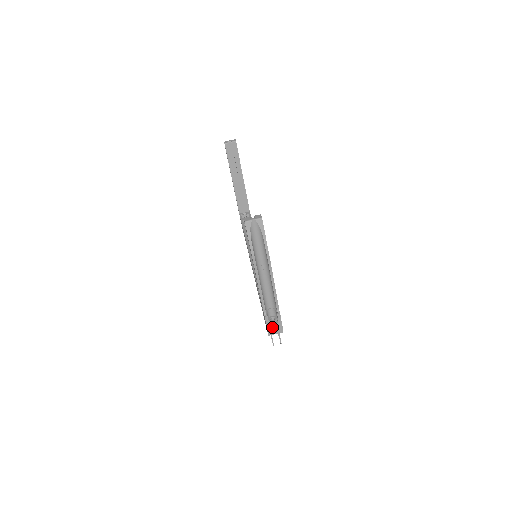
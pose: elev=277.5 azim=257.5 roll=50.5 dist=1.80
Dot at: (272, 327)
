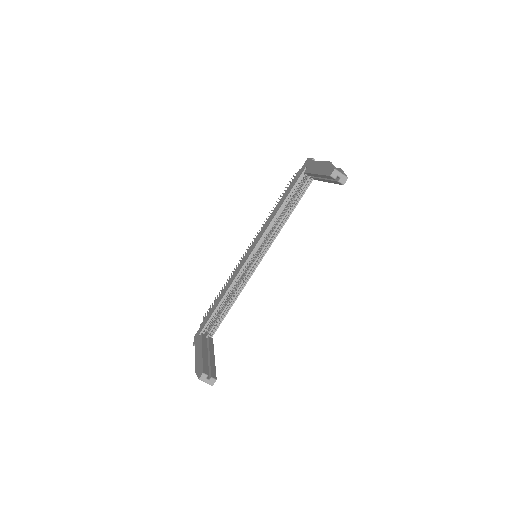
Dot at: occluded
